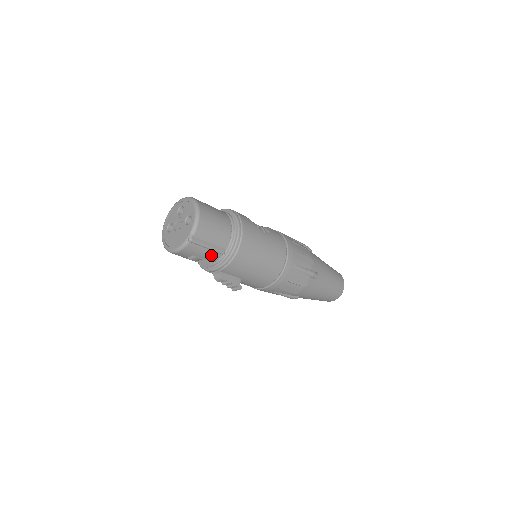
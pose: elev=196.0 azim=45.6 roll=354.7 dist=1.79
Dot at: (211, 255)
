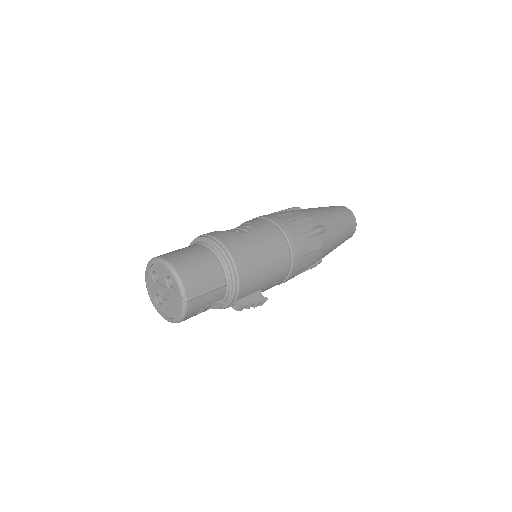
Dot at: (216, 295)
